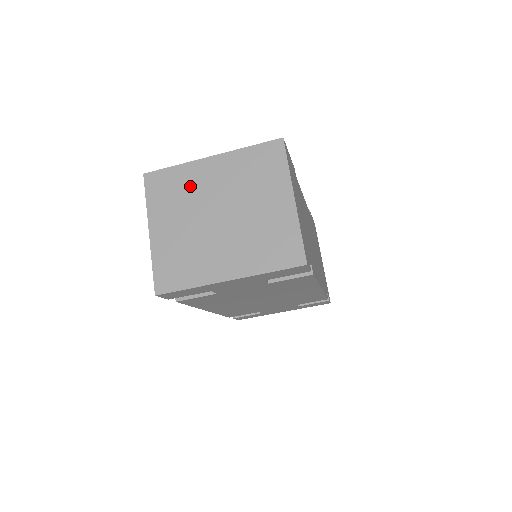
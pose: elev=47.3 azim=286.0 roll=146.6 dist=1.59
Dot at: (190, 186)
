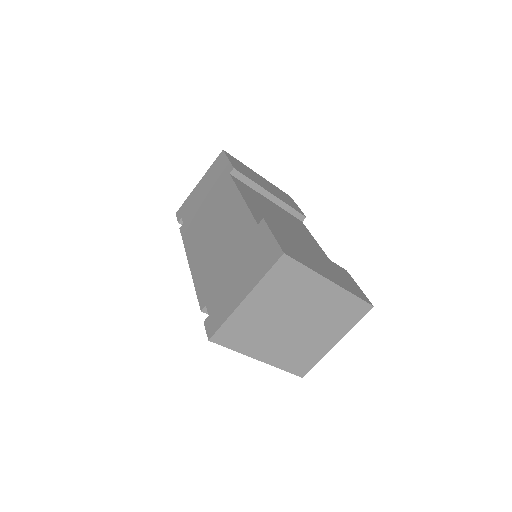
Dot at: (301, 290)
